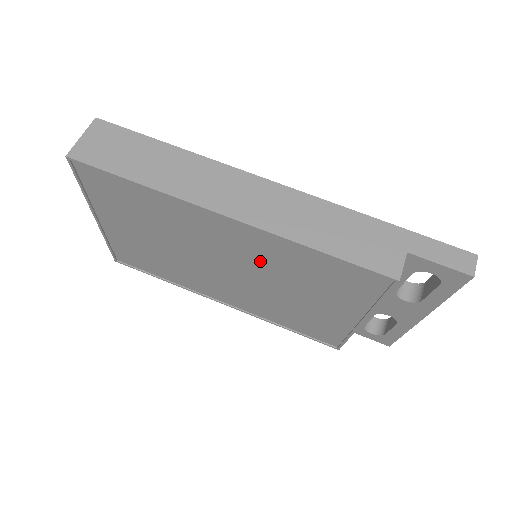
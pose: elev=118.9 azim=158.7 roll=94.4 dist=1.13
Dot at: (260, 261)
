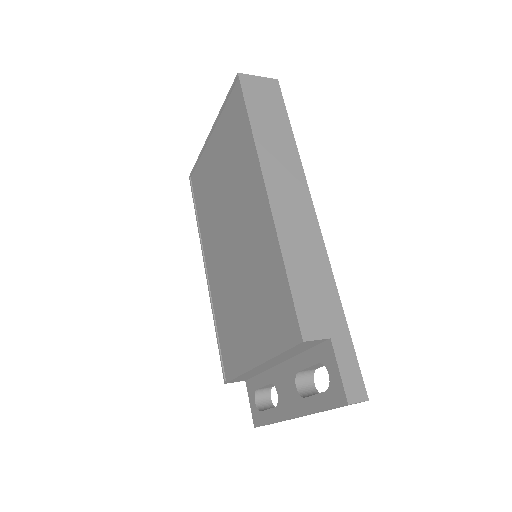
Dot at: (252, 249)
